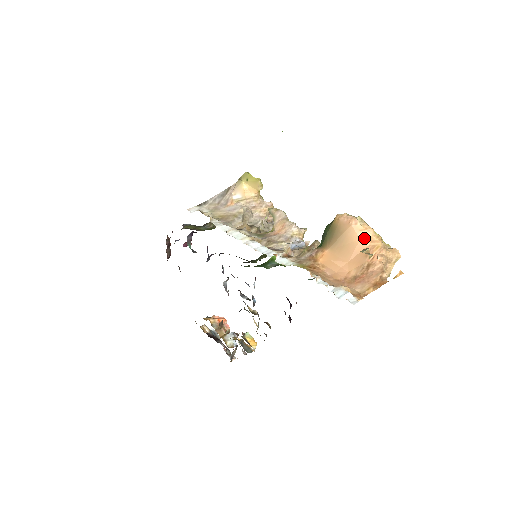
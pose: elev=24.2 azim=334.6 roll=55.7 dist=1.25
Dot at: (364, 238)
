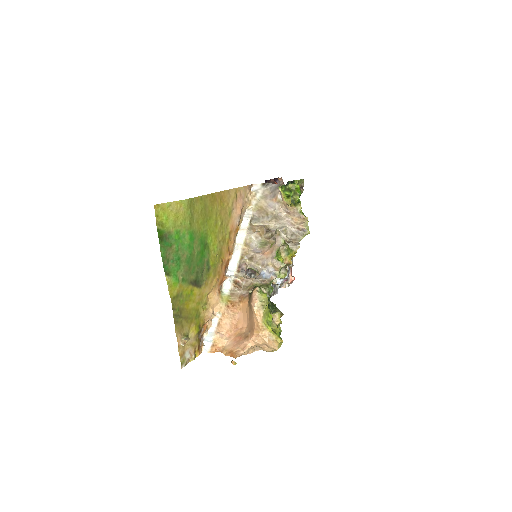
Dot at: (255, 319)
